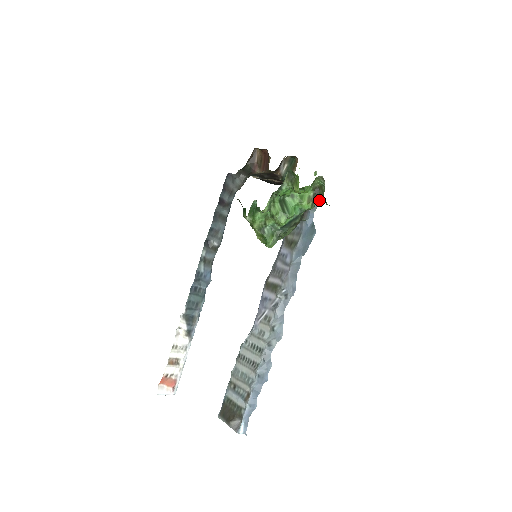
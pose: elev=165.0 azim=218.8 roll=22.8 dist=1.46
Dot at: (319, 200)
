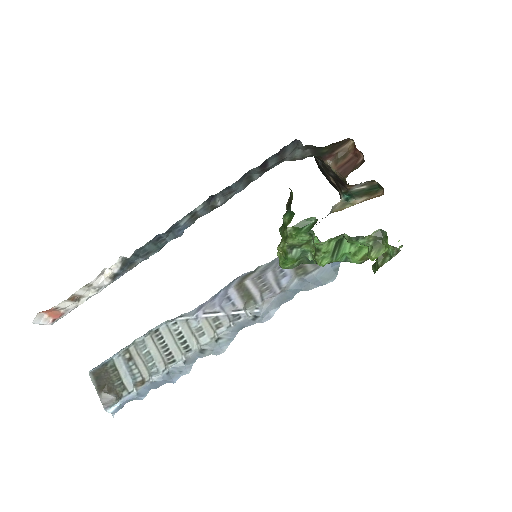
Dot at: occluded
